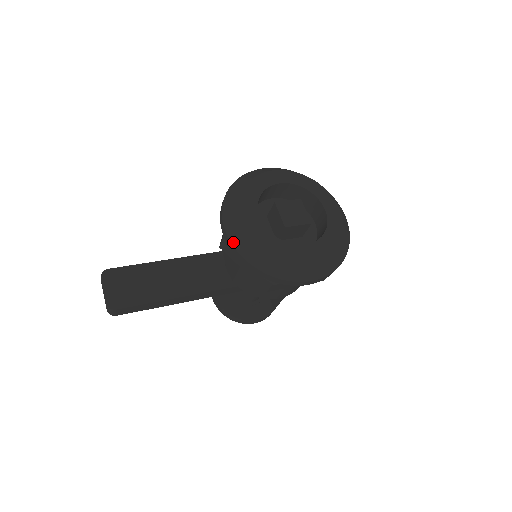
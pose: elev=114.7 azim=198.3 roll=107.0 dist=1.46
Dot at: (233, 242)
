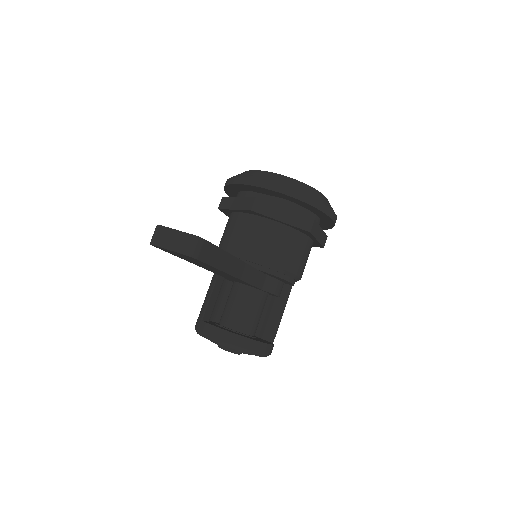
Dot at: (276, 182)
